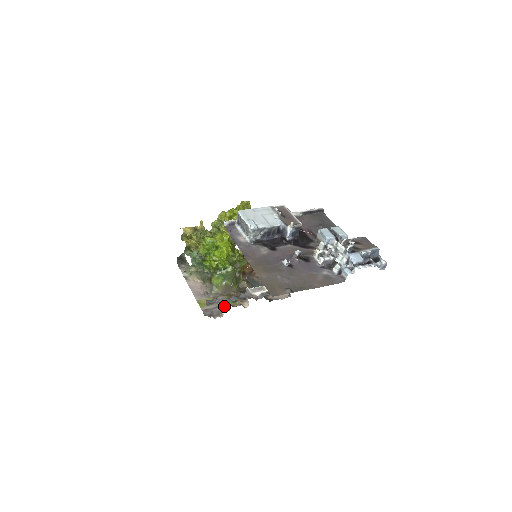
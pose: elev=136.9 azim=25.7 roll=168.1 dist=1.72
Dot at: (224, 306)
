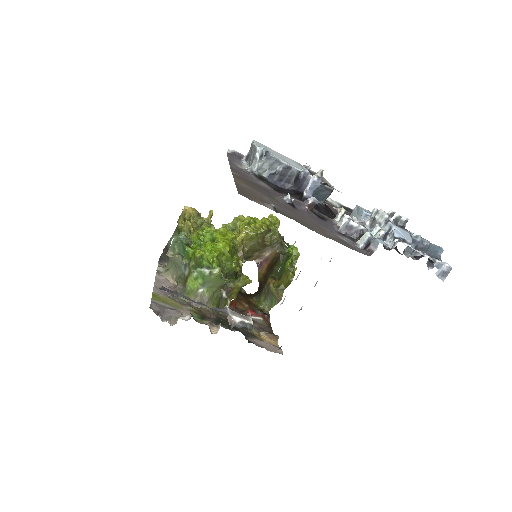
Dot at: (184, 314)
